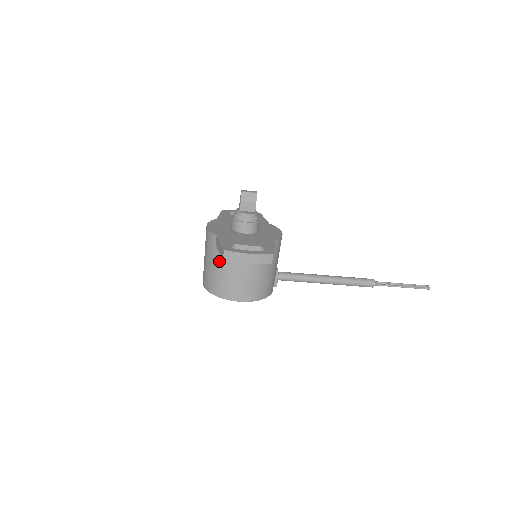
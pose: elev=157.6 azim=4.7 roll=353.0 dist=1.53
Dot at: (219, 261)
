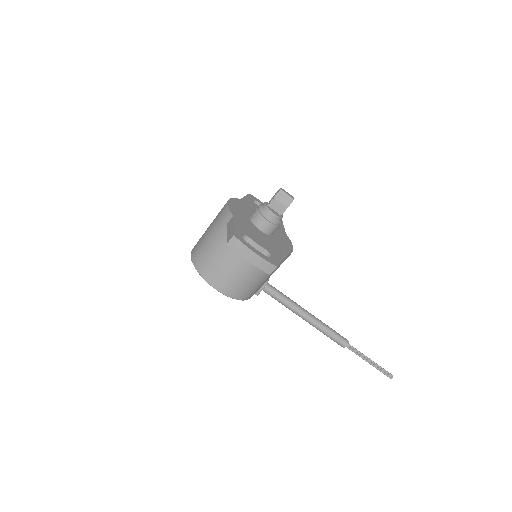
Dot at: (221, 241)
